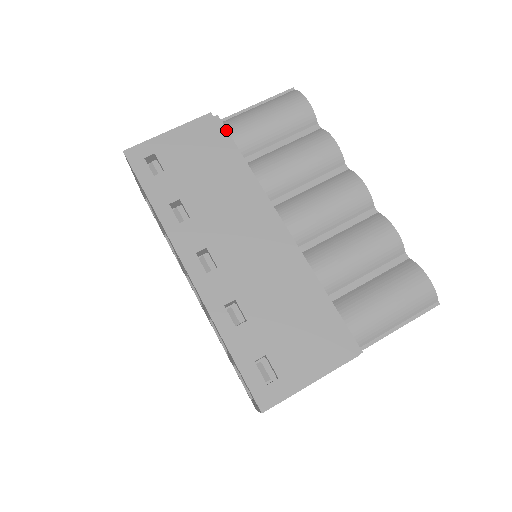
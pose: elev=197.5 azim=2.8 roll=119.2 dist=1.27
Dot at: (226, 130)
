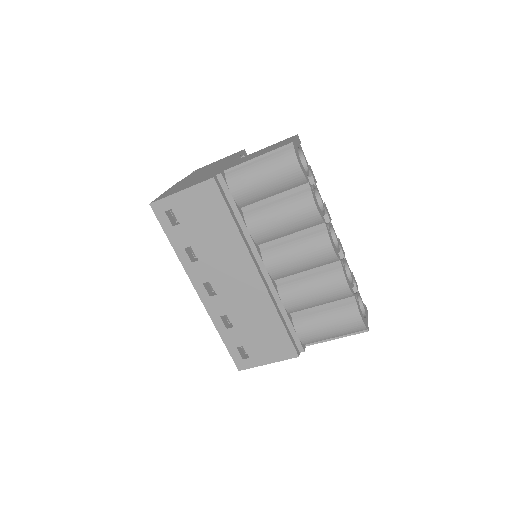
Dot at: (227, 188)
